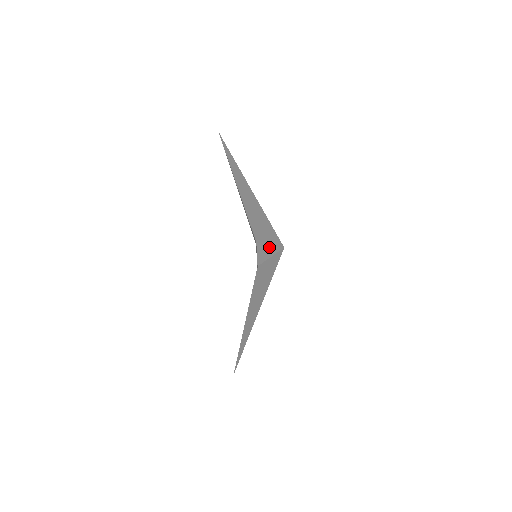
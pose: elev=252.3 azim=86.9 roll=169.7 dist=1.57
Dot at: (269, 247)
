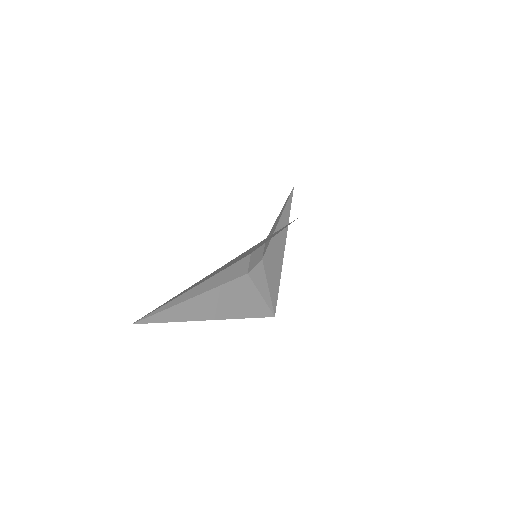
Dot at: (266, 286)
